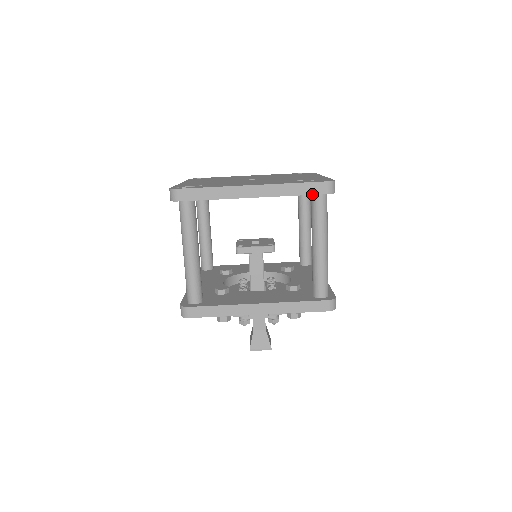
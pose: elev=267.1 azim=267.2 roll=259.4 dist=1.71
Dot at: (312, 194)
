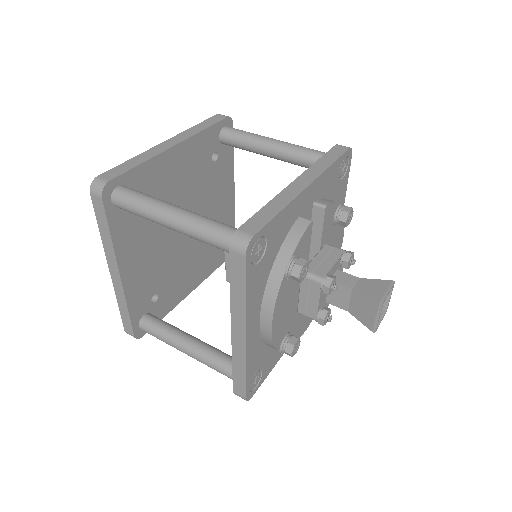
Dot at: (217, 122)
